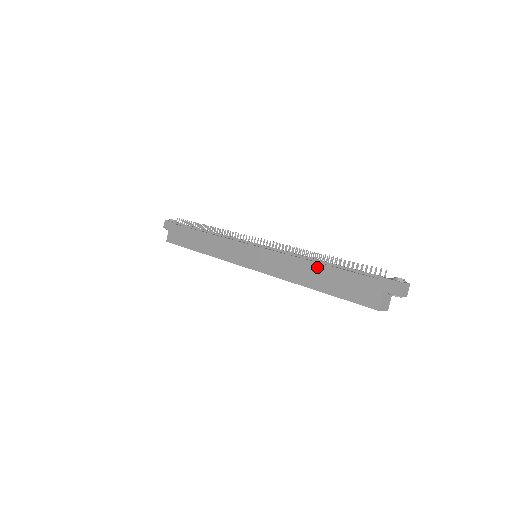
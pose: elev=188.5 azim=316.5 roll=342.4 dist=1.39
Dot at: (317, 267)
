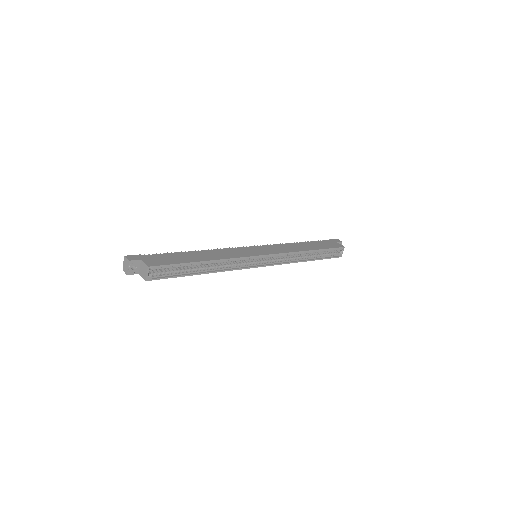
Dot at: (303, 243)
